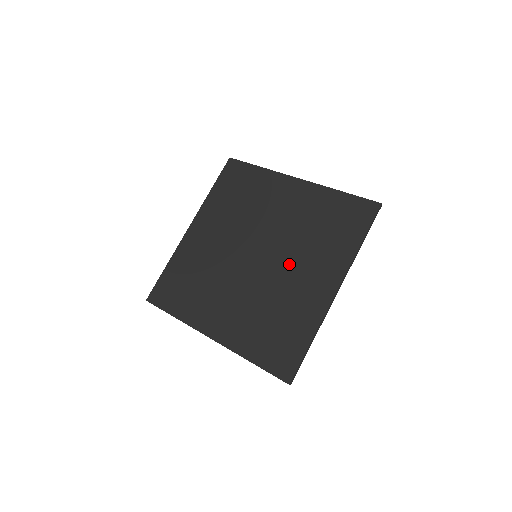
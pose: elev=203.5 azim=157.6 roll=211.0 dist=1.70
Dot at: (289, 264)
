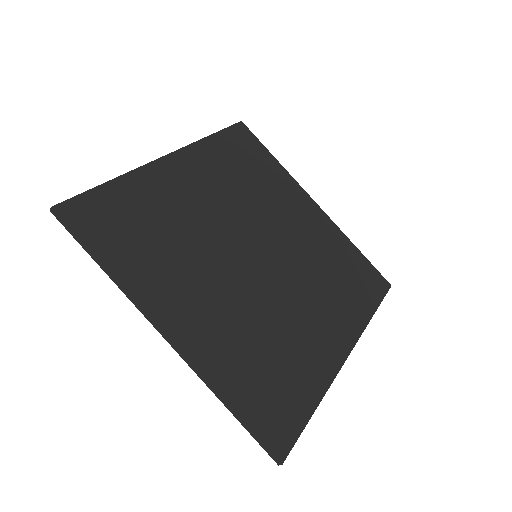
Dot at: (299, 292)
